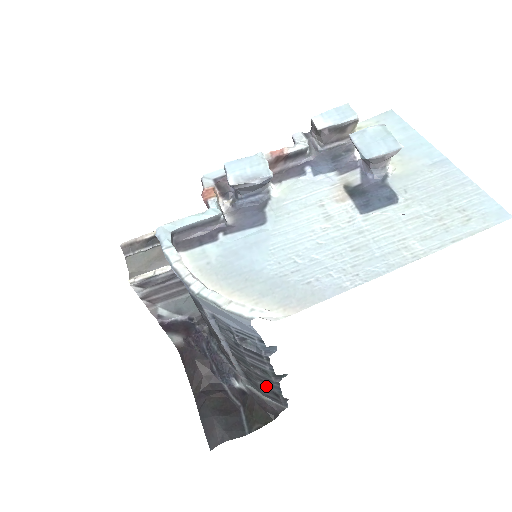
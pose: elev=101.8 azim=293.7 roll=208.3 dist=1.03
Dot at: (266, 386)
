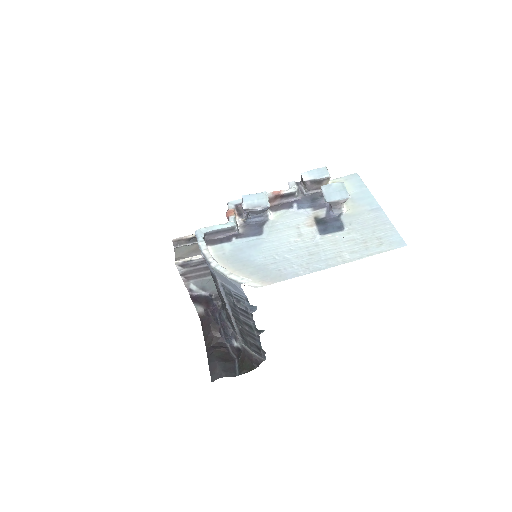
Dot at: (252, 341)
